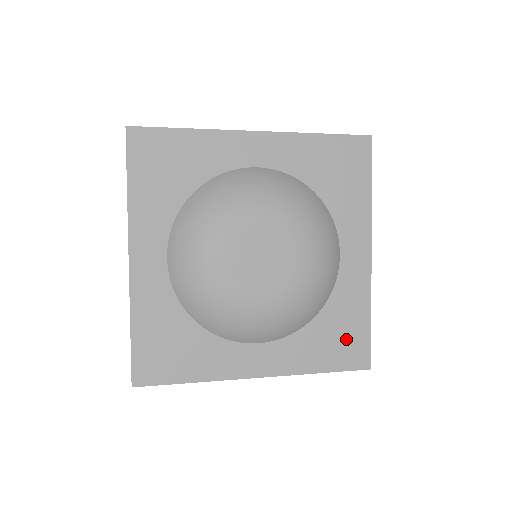
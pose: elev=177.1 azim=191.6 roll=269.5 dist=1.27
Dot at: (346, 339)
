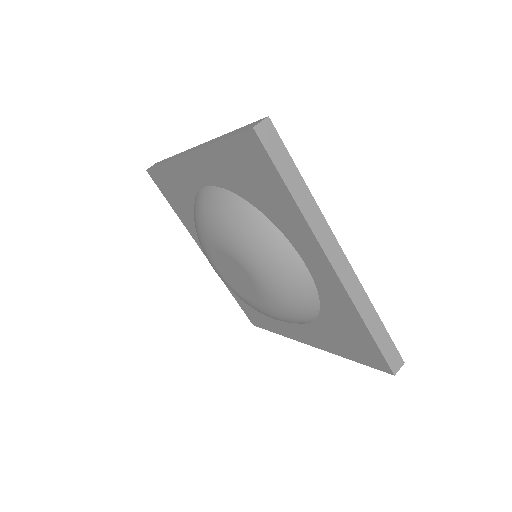
Dot at: (355, 341)
